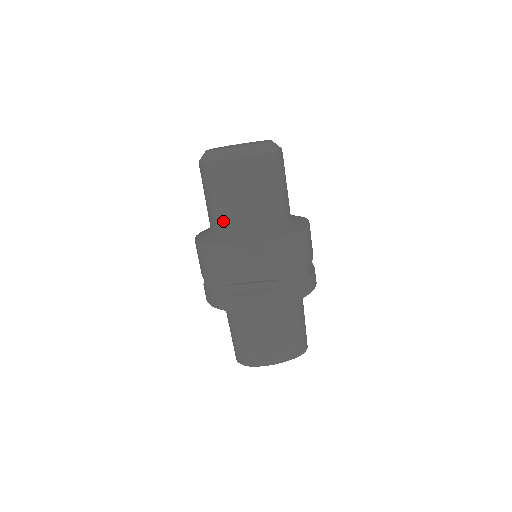
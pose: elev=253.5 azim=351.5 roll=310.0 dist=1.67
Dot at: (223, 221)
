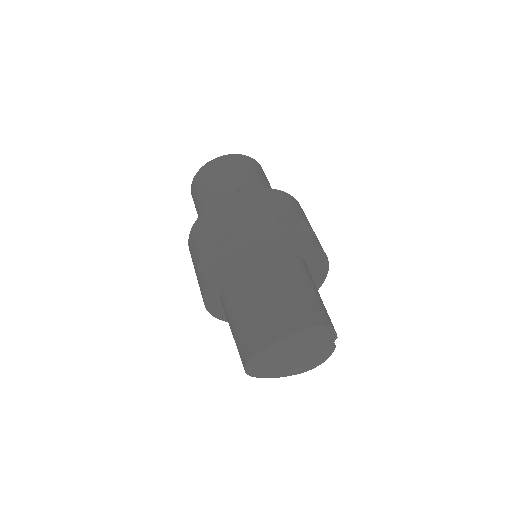
Dot at: occluded
